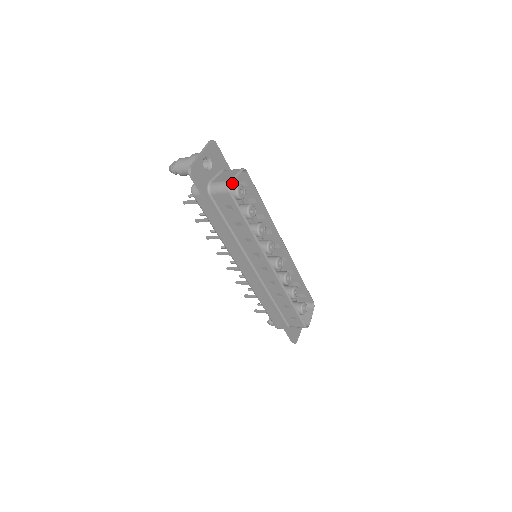
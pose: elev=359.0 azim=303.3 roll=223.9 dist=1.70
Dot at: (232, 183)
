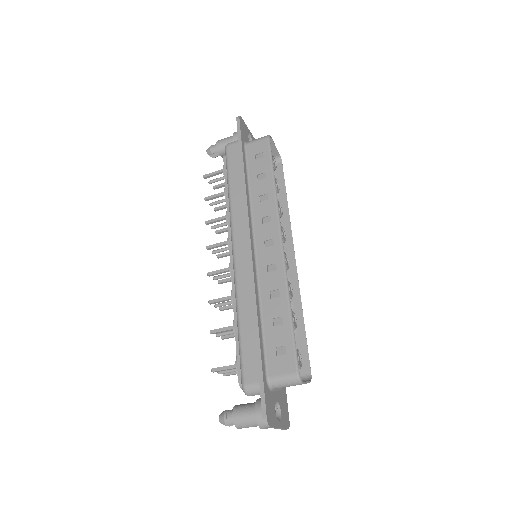
Dot at: occluded
